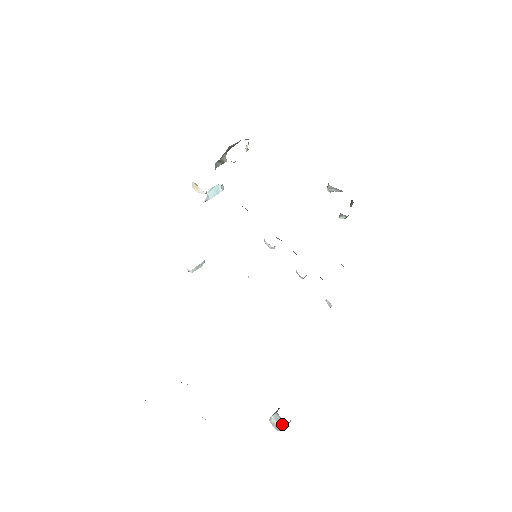
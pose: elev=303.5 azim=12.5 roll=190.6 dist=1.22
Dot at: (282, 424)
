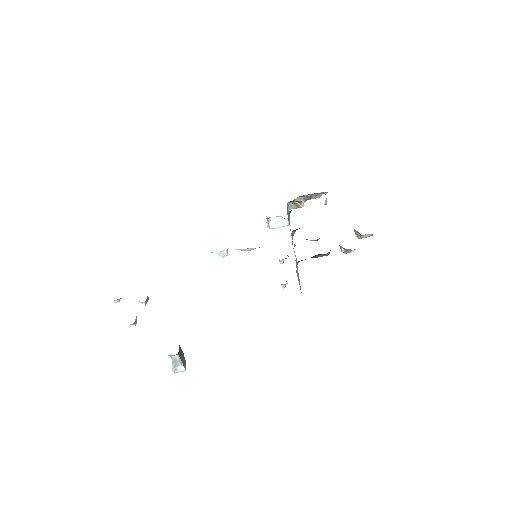
Dot at: (172, 360)
